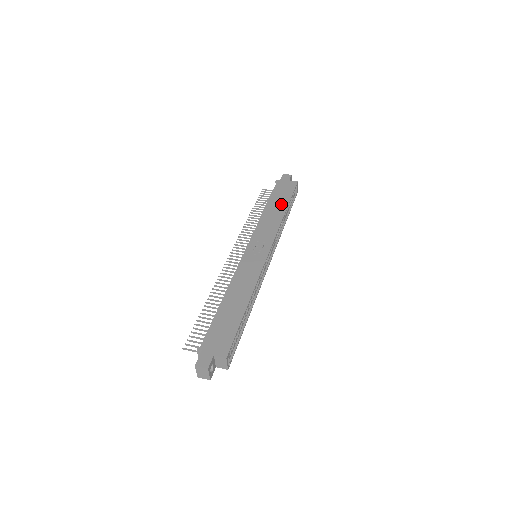
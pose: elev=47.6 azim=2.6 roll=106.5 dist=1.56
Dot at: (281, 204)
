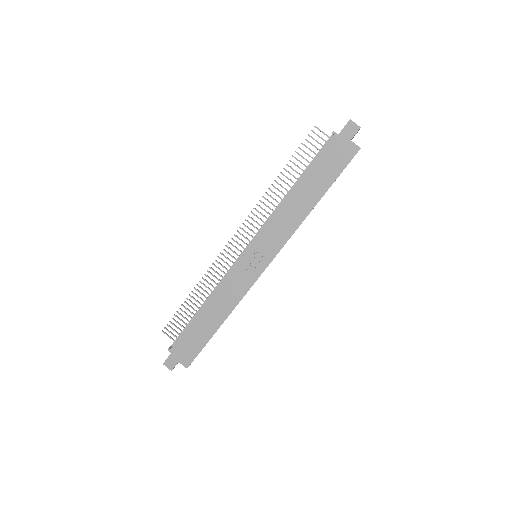
Dot at: (315, 190)
